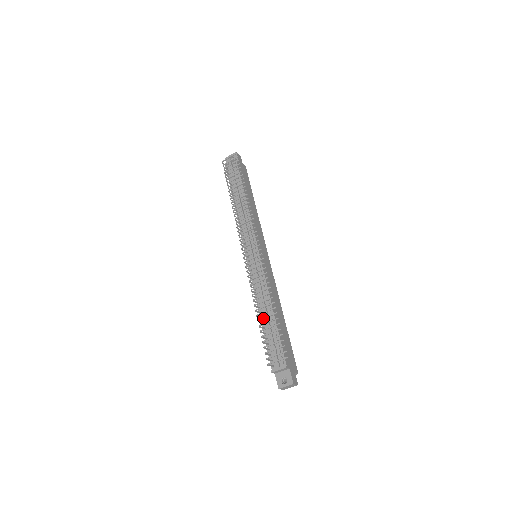
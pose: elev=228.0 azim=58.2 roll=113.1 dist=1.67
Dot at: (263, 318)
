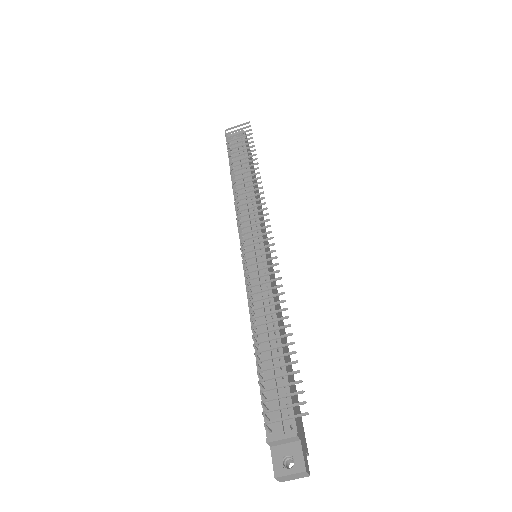
Dot at: (265, 340)
